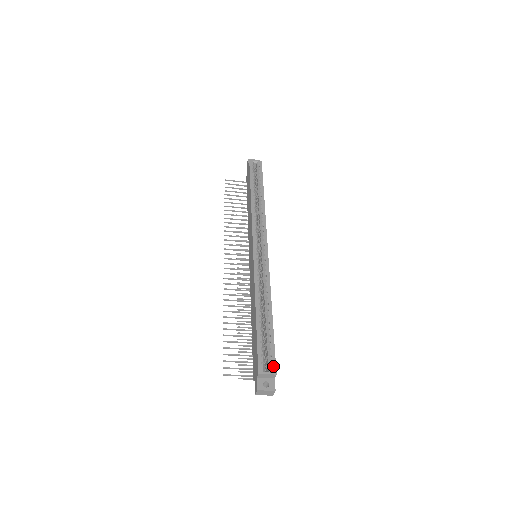
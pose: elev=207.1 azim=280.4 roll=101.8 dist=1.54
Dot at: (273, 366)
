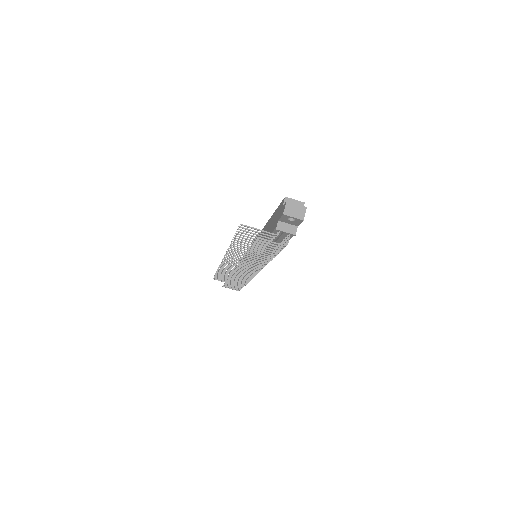
Dot at: occluded
